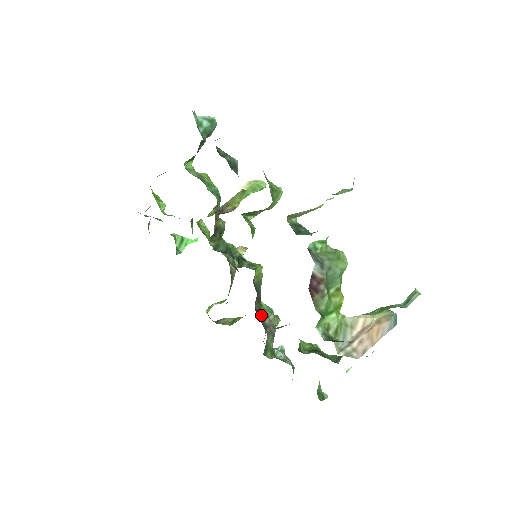
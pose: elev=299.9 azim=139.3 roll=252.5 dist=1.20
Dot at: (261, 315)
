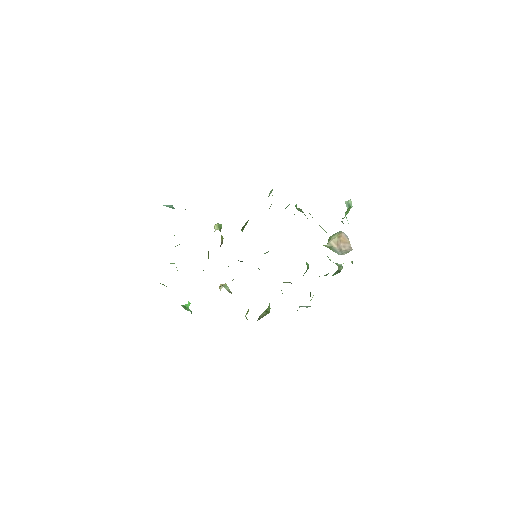
Dot at: occluded
